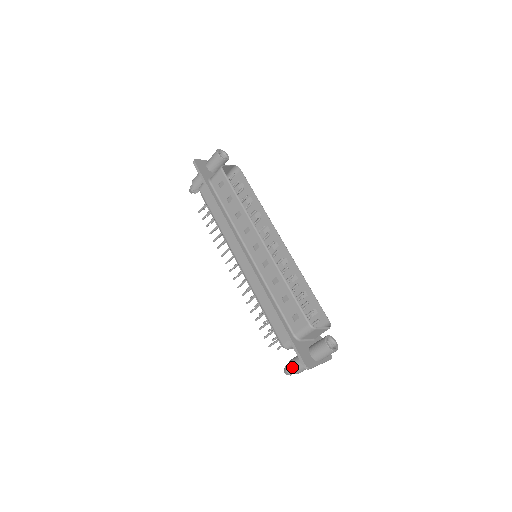
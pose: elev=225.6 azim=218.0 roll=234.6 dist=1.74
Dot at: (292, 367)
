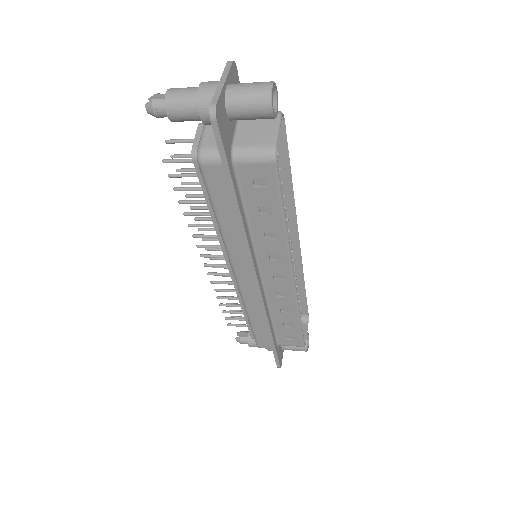
Dot at: (252, 346)
